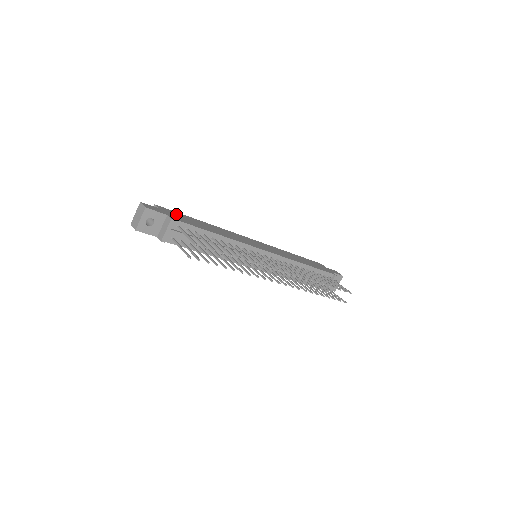
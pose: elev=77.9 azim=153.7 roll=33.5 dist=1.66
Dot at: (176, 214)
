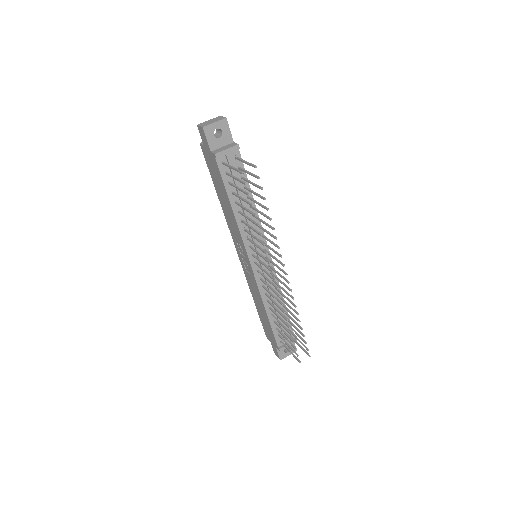
Dot at: occluded
